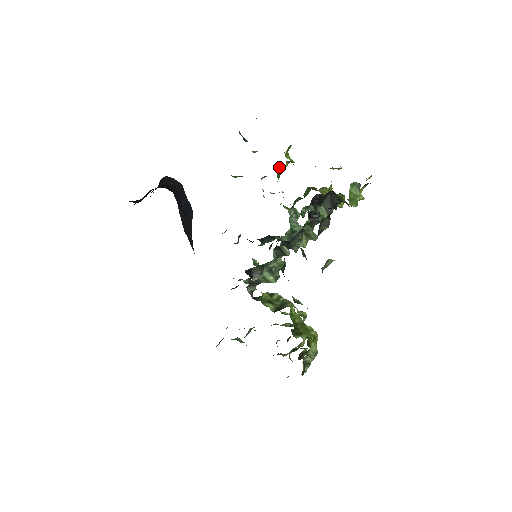
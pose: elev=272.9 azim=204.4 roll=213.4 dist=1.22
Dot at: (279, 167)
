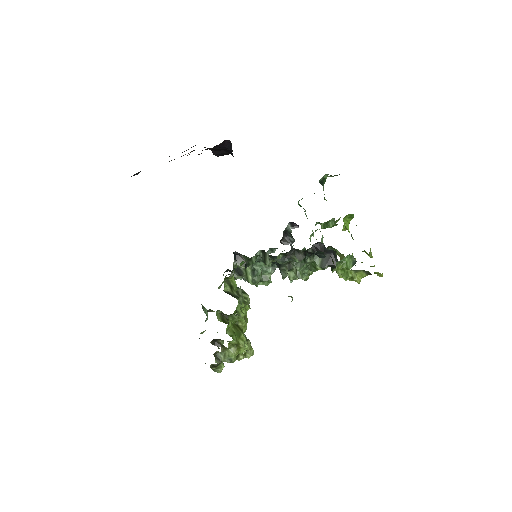
Dot at: (331, 221)
